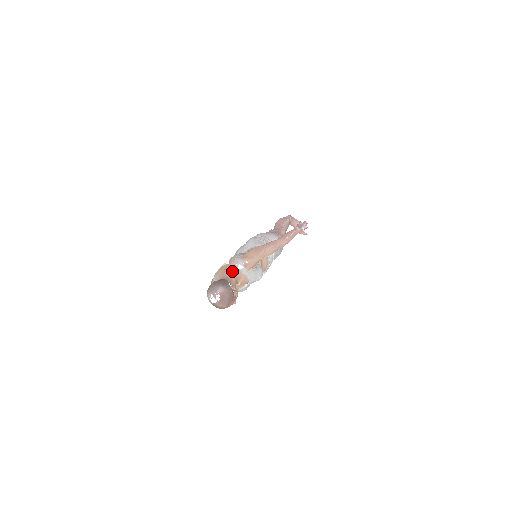
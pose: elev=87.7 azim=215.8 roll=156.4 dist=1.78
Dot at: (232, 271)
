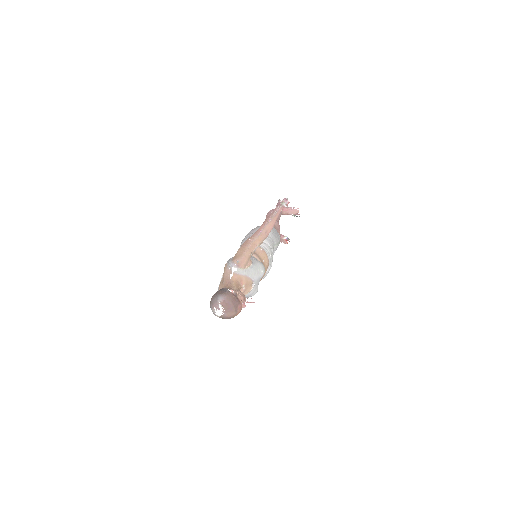
Dot at: (228, 278)
